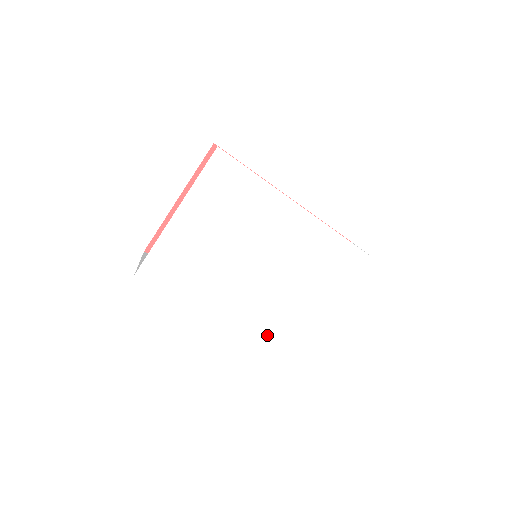
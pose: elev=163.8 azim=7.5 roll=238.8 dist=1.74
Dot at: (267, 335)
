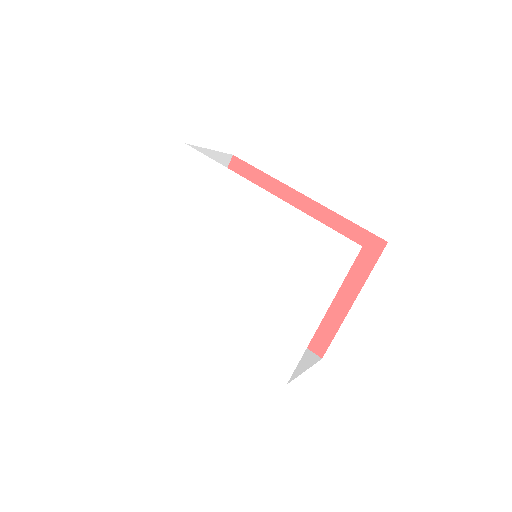
Dot at: (247, 337)
